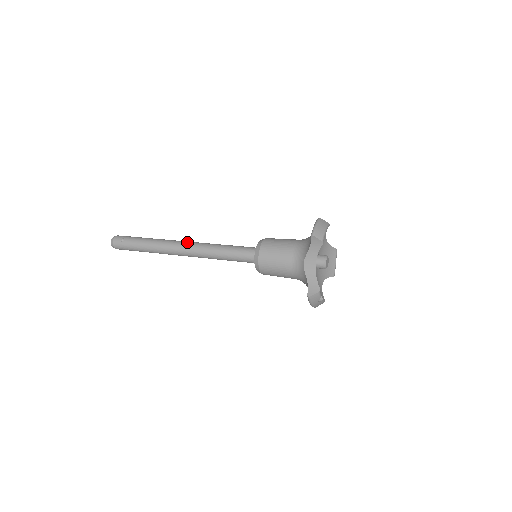
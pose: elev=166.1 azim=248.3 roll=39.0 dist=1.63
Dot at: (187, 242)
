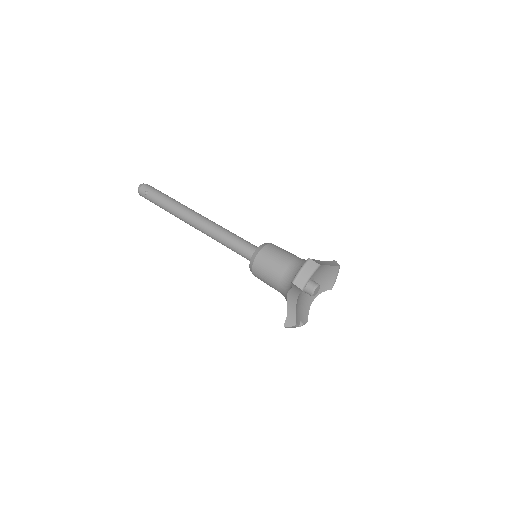
Dot at: (199, 218)
